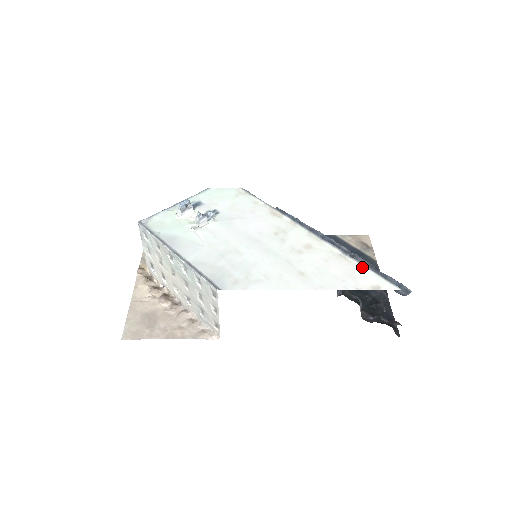
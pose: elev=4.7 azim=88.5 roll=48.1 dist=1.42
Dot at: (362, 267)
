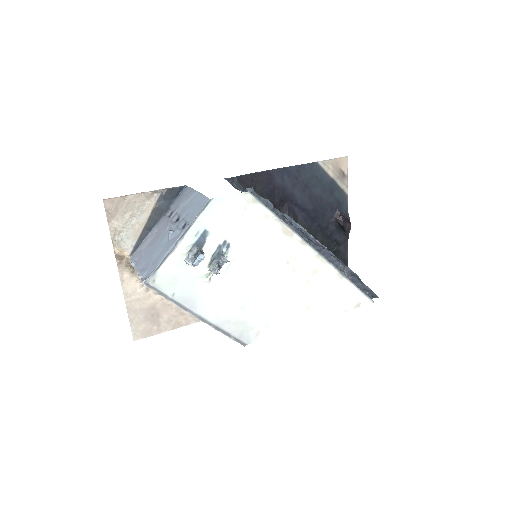
Dot at: (353, 287)
